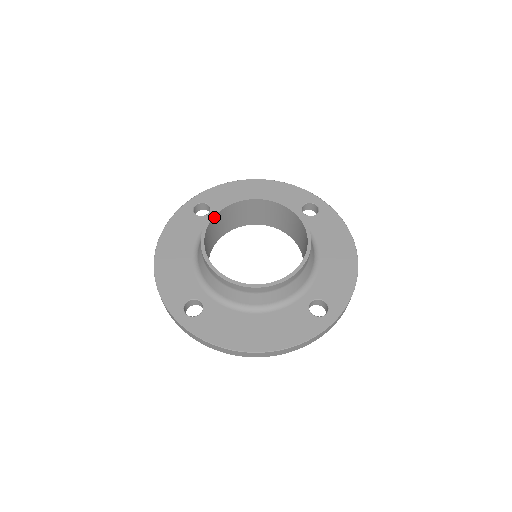
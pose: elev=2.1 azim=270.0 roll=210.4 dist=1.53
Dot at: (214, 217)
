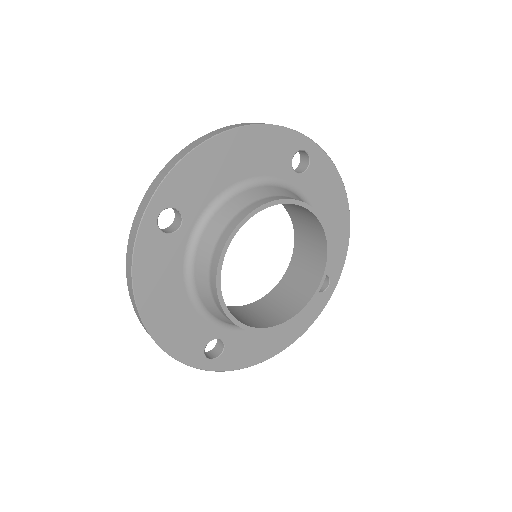
Dot at: (222, 260)
